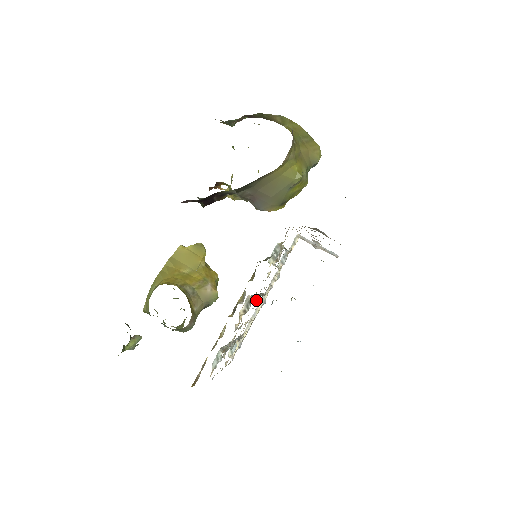
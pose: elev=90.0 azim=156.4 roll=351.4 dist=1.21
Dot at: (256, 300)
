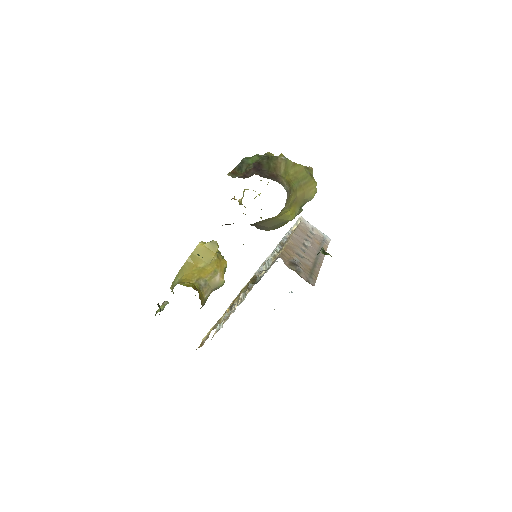
Dot at: occluded
